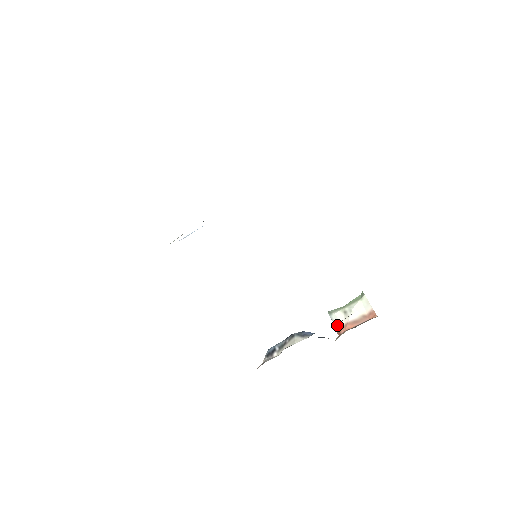
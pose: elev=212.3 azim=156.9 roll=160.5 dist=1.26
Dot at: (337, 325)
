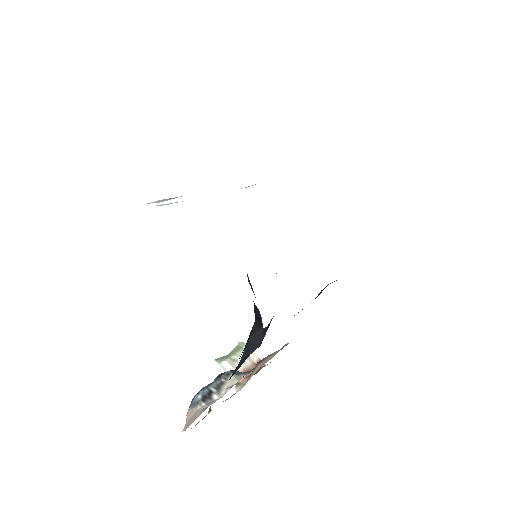
Dot at: occluded
